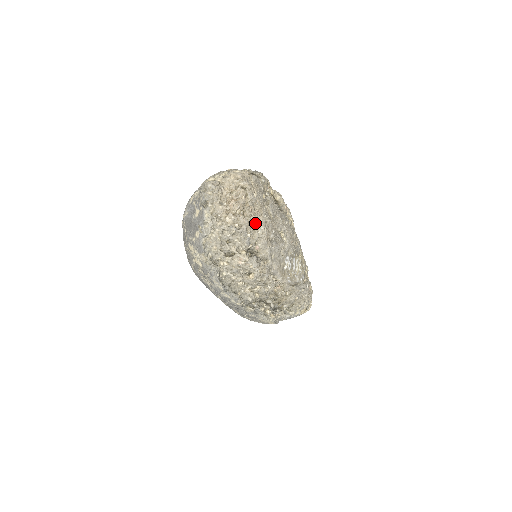
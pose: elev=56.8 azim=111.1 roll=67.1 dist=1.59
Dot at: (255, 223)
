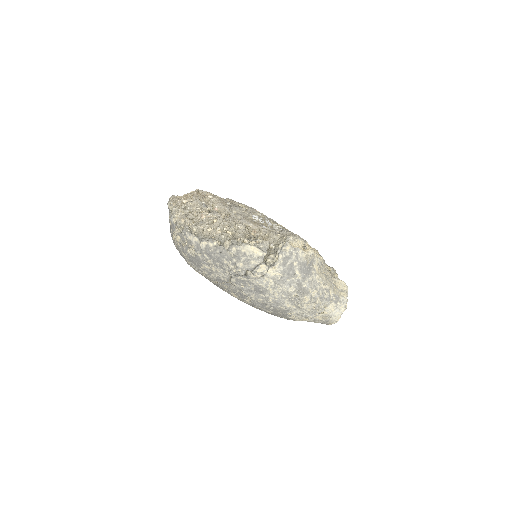
Dot at: (207, 198)
